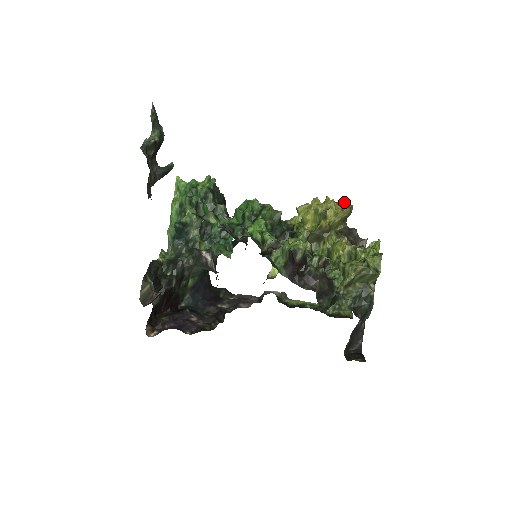
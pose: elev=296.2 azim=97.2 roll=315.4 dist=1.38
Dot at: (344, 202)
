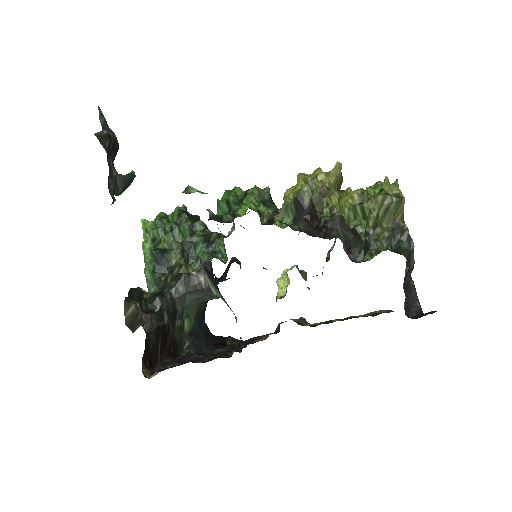
Dot at: occluded
